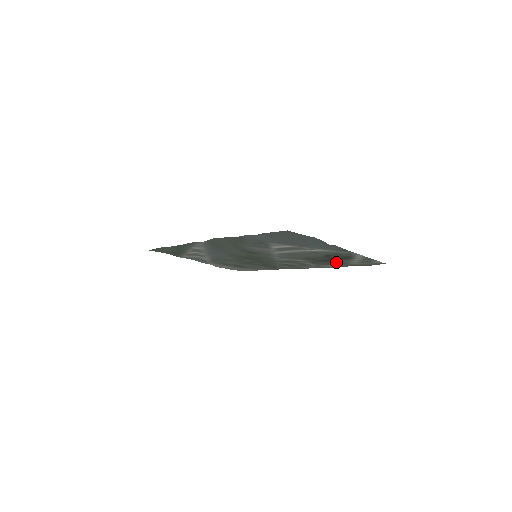
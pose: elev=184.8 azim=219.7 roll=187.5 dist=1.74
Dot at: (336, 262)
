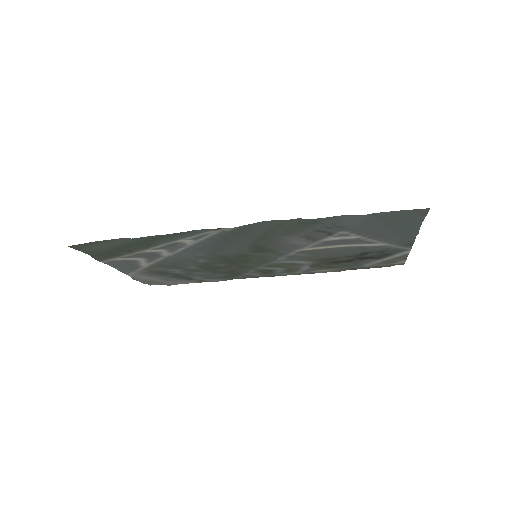
Dot at: (348, 264)
